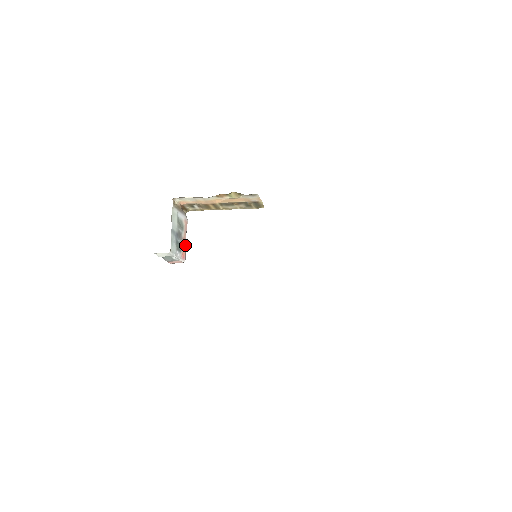
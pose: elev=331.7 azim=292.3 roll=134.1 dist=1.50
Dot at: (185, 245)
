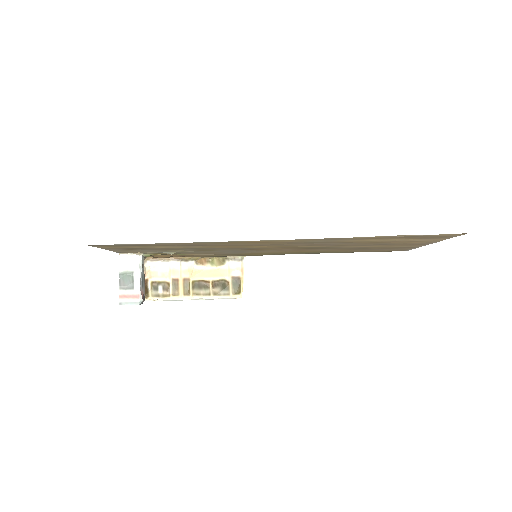
Dot at: occluded
